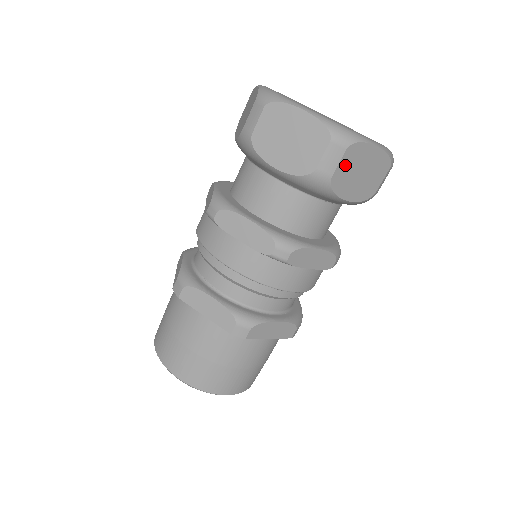
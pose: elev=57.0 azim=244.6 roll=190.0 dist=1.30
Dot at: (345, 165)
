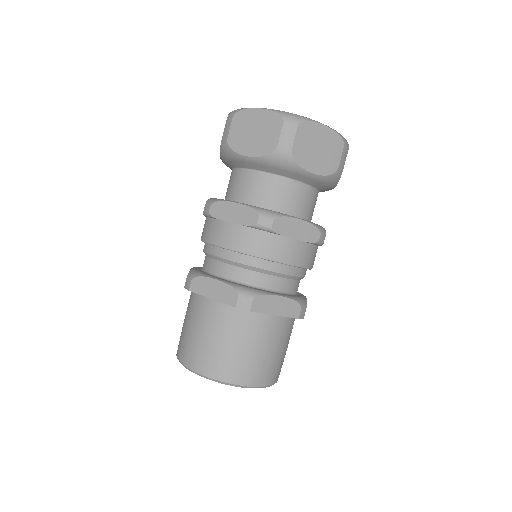
Dot at: (301, 140)
